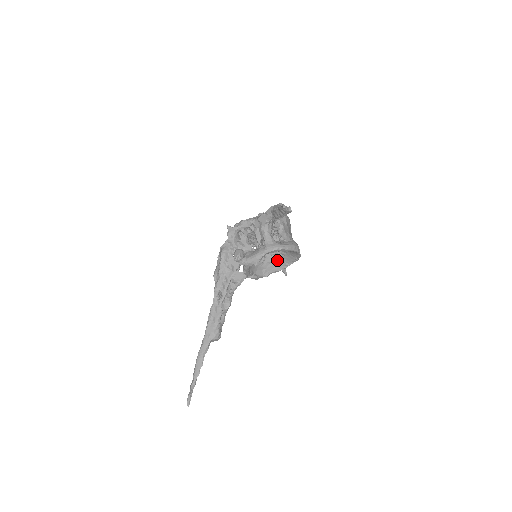
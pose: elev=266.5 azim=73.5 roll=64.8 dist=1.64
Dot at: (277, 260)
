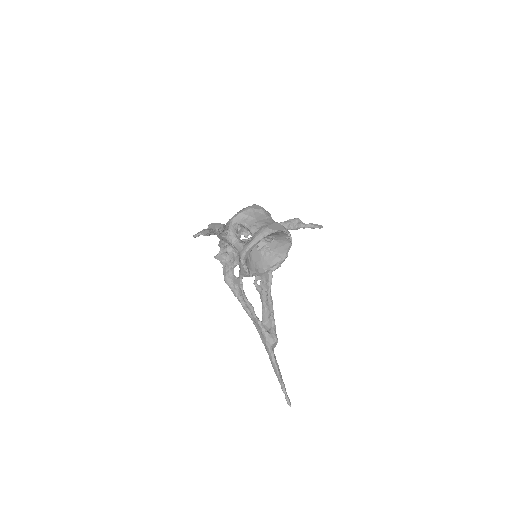
Dot at: (278, 241)
